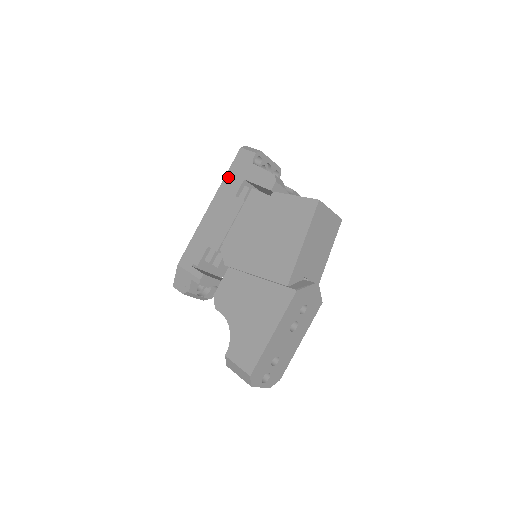
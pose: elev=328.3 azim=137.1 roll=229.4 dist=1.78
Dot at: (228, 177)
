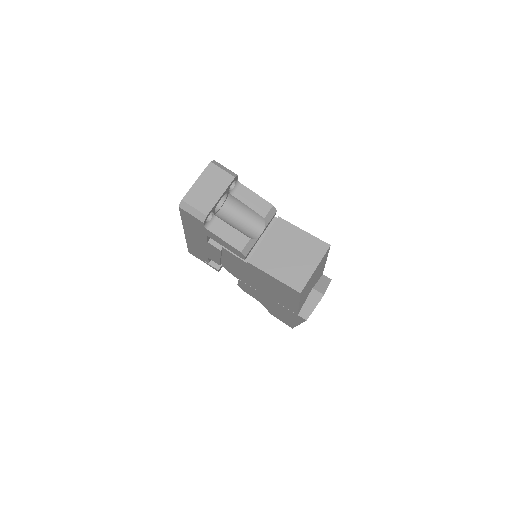
Dot at: (186, 224)
